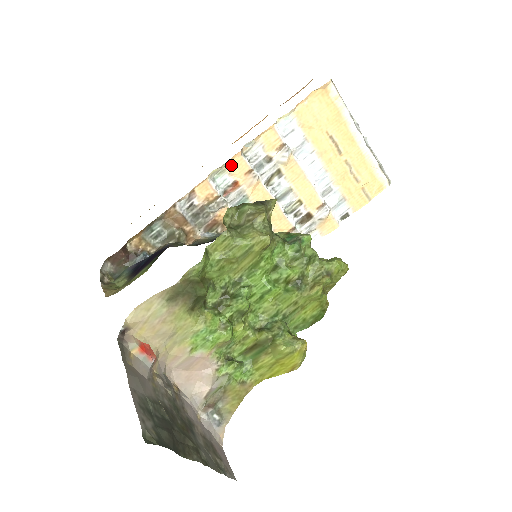
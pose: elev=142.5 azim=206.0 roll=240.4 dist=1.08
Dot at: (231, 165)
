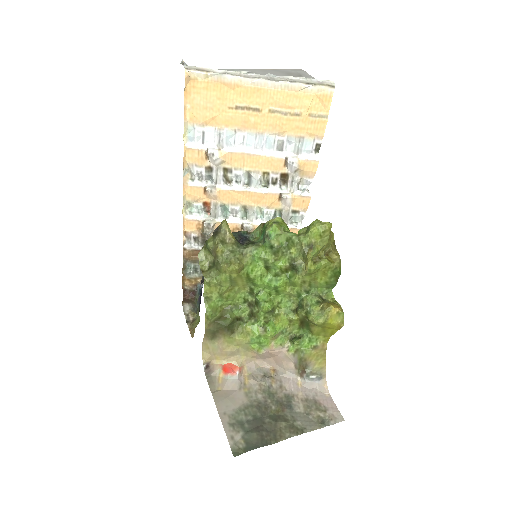
Dot at: (189, 197)
